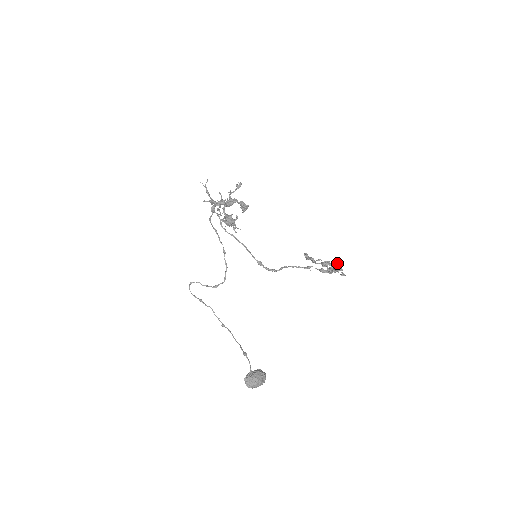
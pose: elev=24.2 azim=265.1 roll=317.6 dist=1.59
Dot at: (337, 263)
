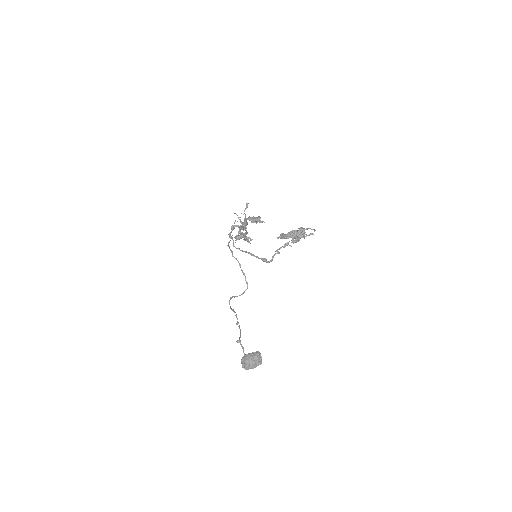
Dot at: (299, 228)
